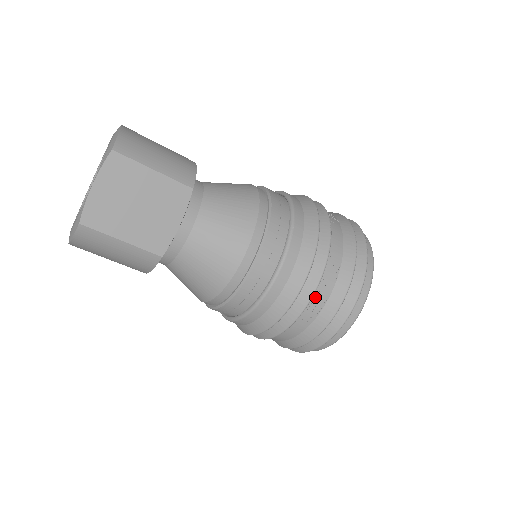
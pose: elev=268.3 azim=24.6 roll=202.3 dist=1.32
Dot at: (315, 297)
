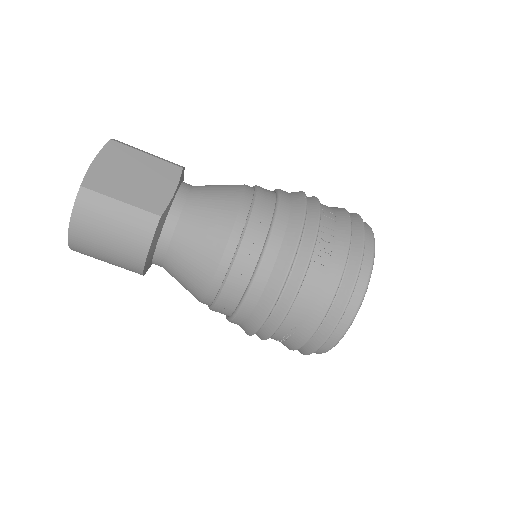
Dot at: (321, 238)
